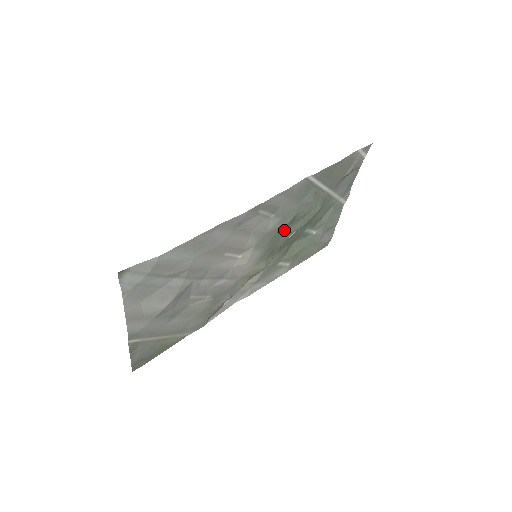
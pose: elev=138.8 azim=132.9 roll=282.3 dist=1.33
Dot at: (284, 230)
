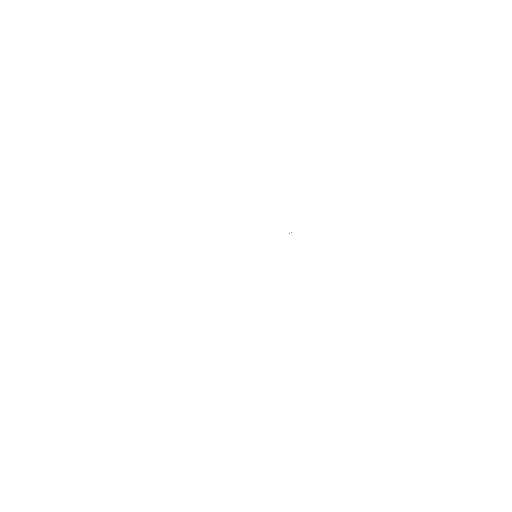
Dot at: occluded
